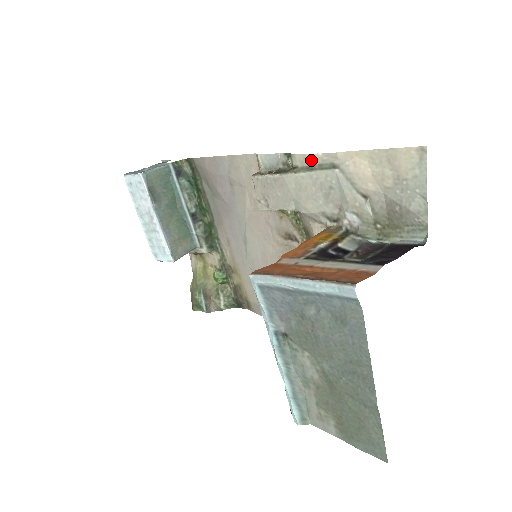
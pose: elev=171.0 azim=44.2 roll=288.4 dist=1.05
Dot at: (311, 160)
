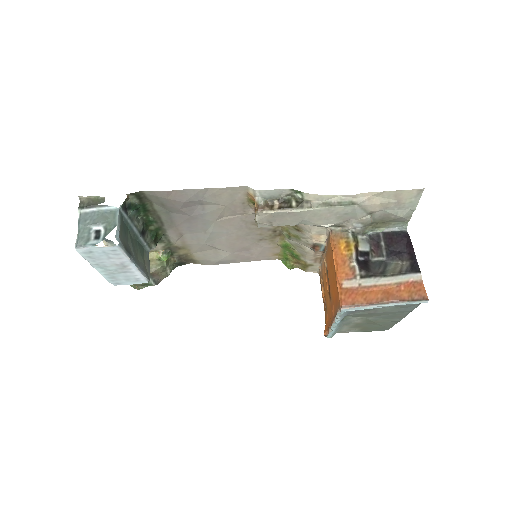
Dot at: (329, 199)
